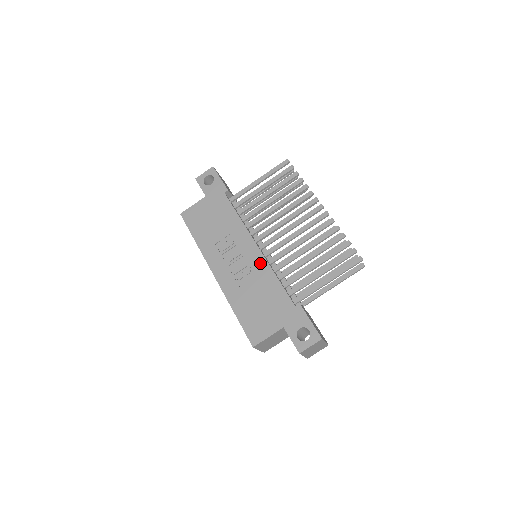
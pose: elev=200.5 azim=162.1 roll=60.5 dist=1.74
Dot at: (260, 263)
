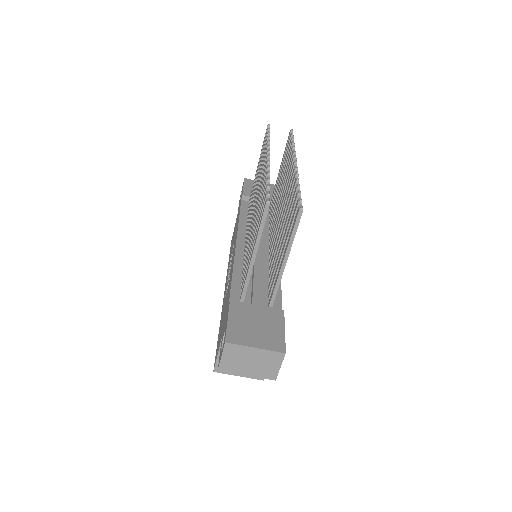
Dot at: (232, 263)
